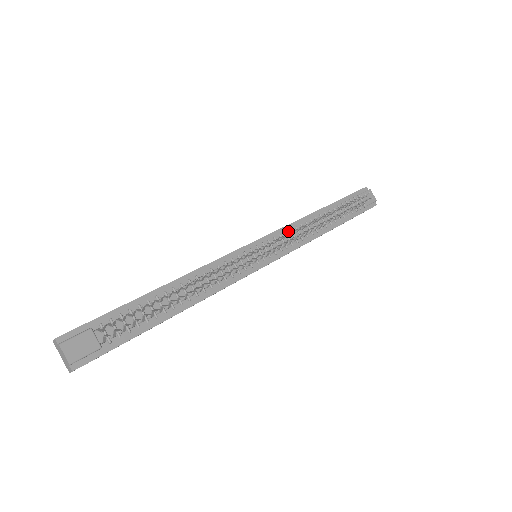
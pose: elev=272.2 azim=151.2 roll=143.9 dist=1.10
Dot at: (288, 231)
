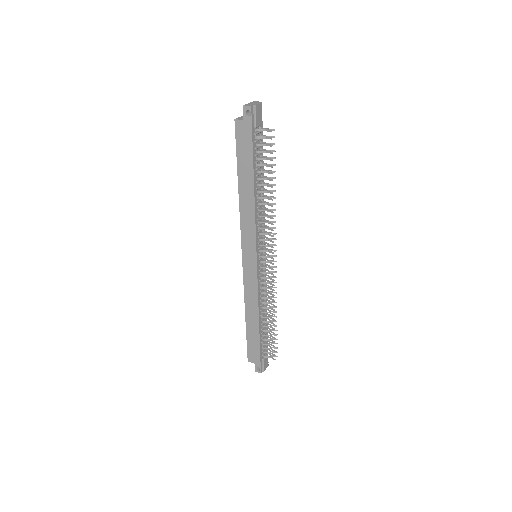
Dot at: occluded
